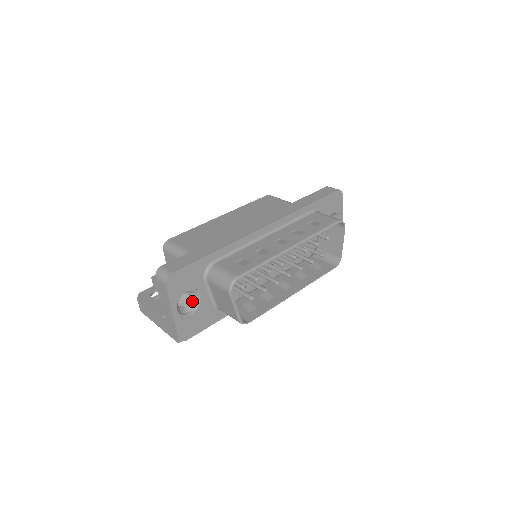
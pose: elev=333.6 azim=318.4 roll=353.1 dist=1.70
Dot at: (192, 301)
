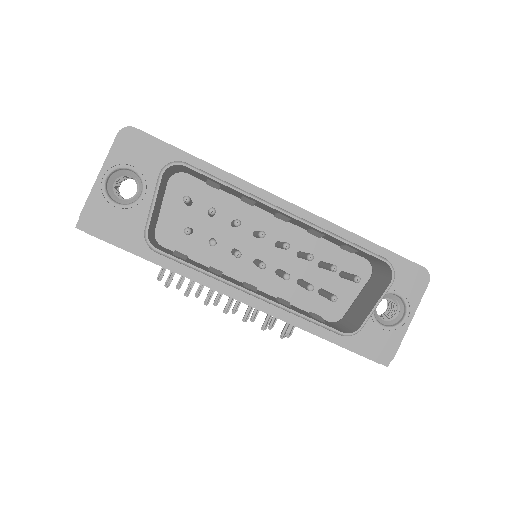
Dot at: (133, 198)
